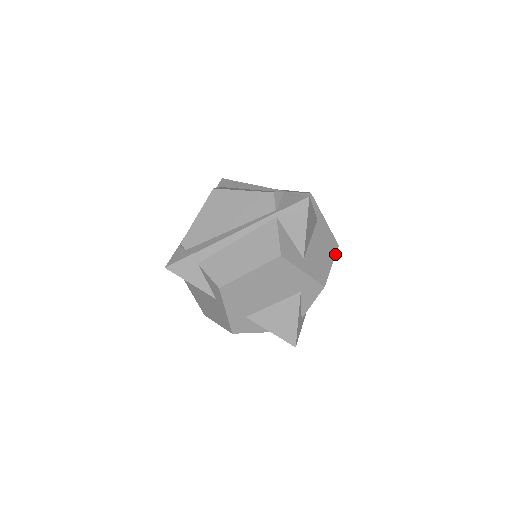
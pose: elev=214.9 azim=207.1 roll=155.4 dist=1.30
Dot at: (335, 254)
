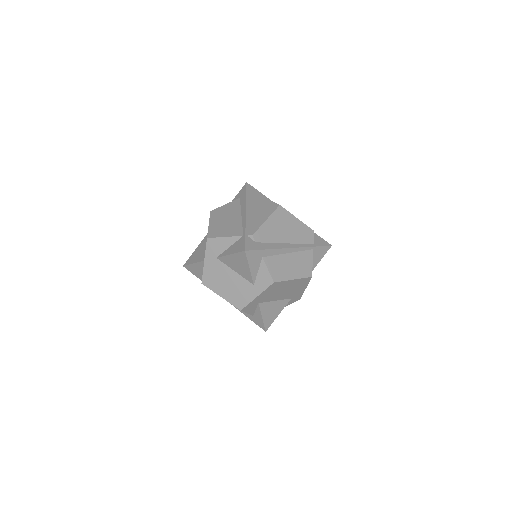
Dot at: occluded
